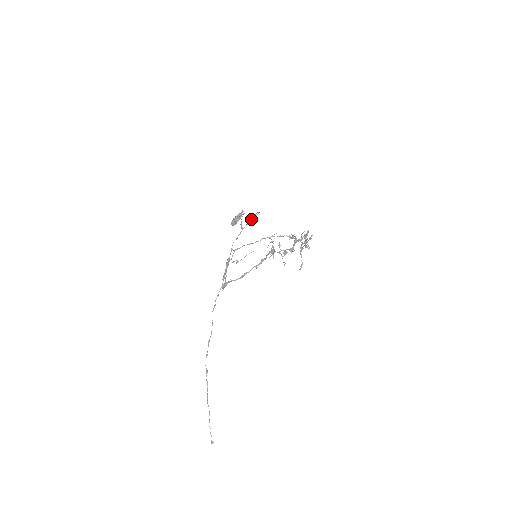
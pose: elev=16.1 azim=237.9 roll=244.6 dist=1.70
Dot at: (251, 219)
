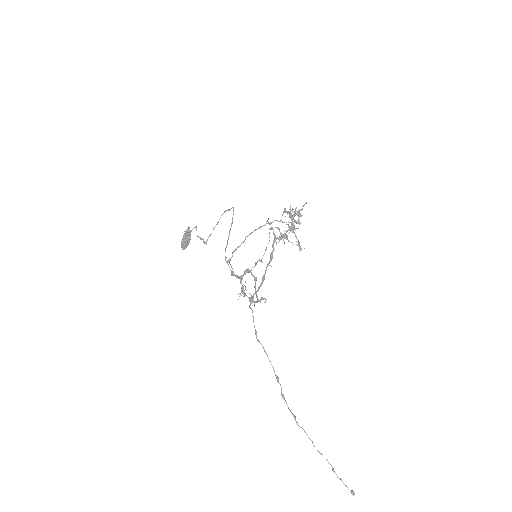
Dot at: occluded
